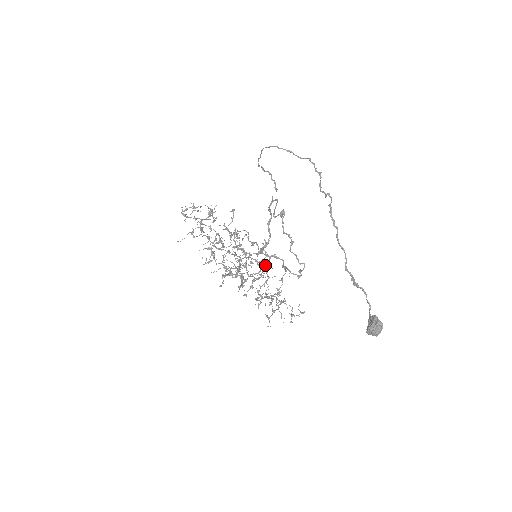
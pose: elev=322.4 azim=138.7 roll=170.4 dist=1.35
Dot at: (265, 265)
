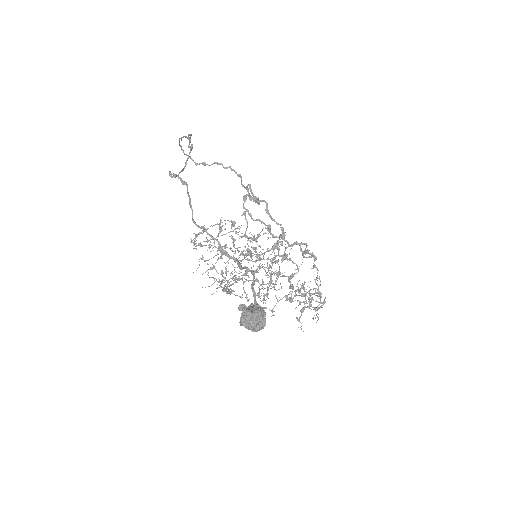
Dot at: occluded
